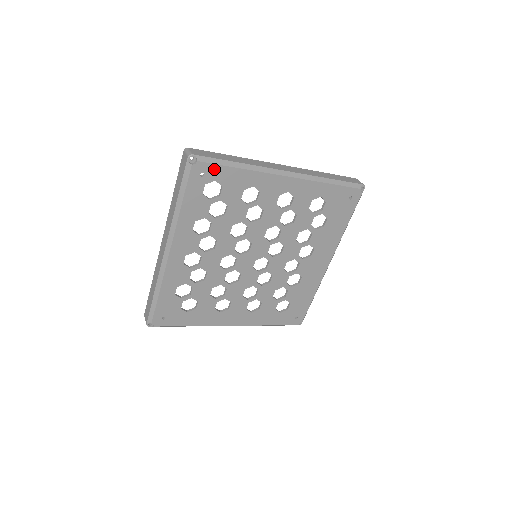
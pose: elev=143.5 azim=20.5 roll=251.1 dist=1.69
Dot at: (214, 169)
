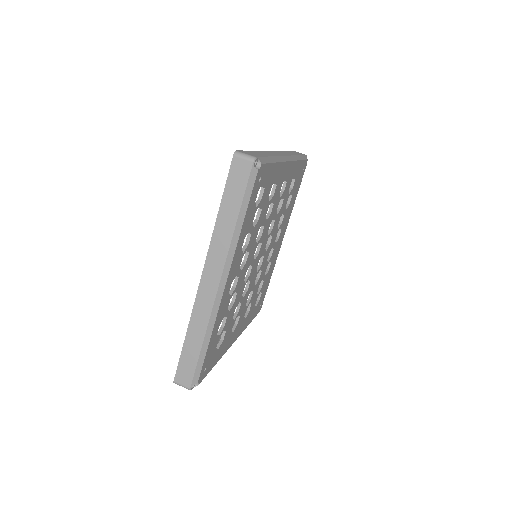
Dot at: (266, 169)
